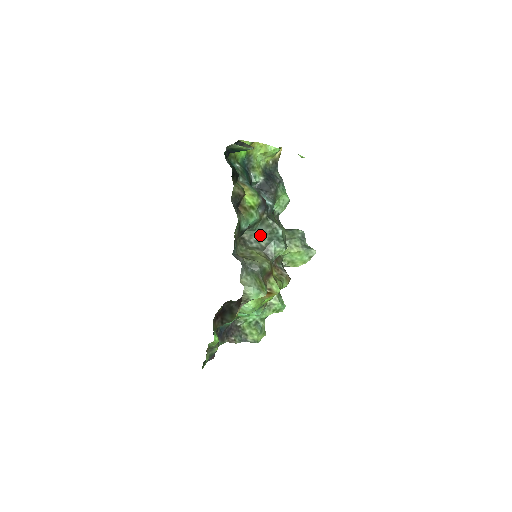
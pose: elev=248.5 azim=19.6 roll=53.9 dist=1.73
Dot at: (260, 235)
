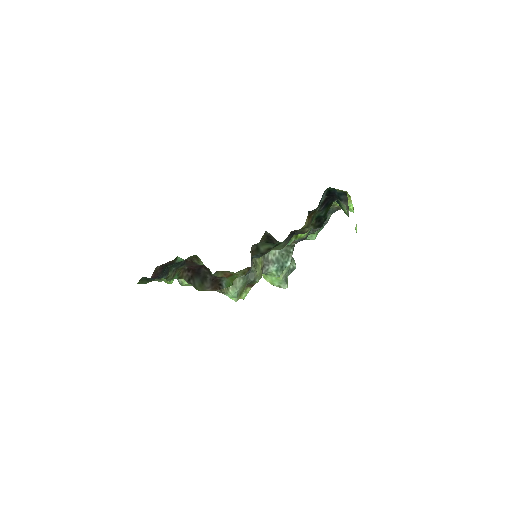
Dot at: occluded
